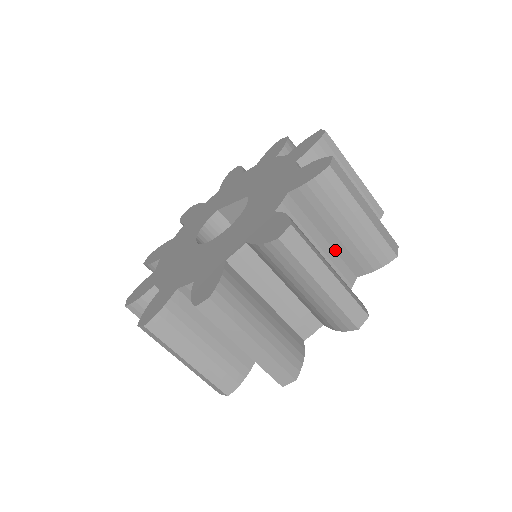
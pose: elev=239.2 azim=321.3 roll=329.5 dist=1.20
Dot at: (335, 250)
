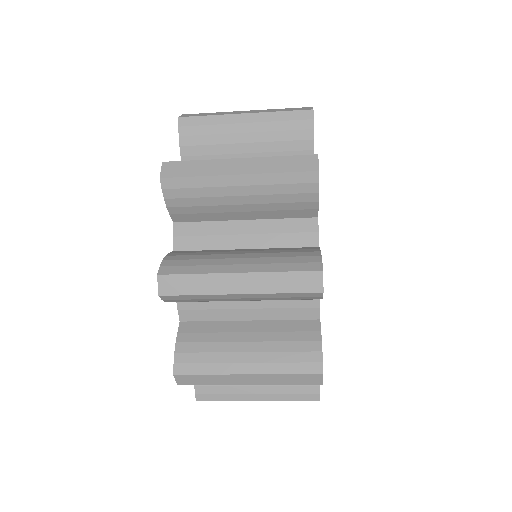
Dot at: (267, 219)
